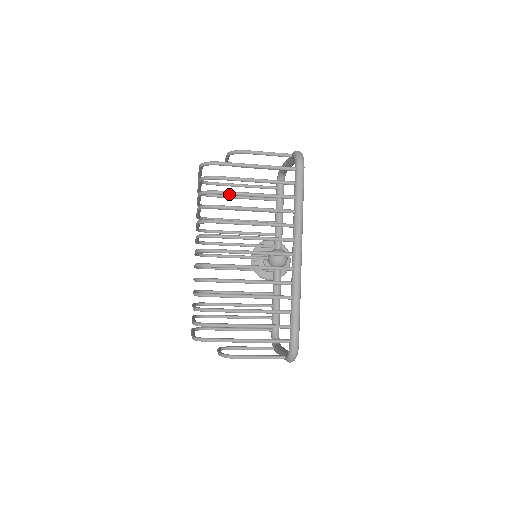
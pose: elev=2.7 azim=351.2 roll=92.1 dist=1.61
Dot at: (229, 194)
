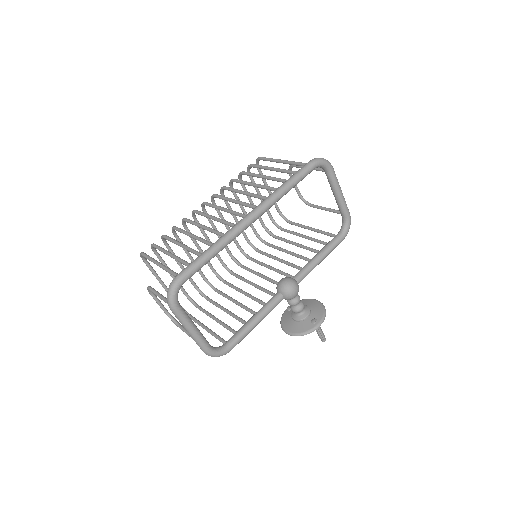
Dot at: (249, 174)
